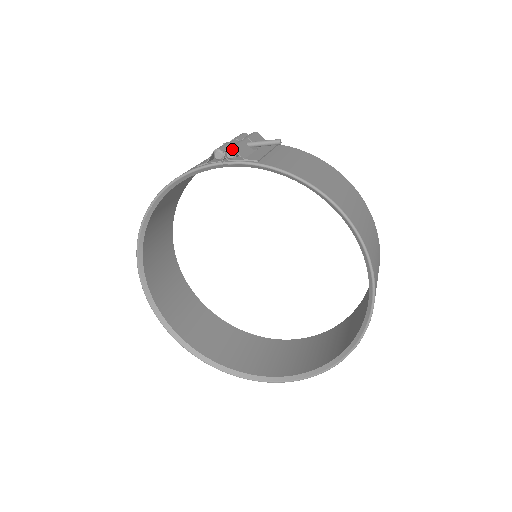
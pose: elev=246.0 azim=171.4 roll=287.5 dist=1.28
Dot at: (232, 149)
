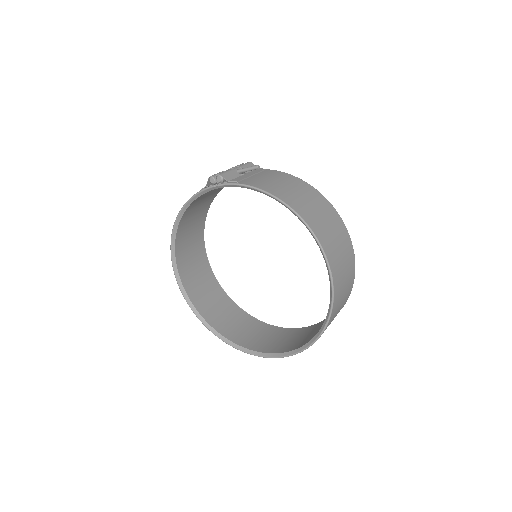
Dot at: (220, 175)
